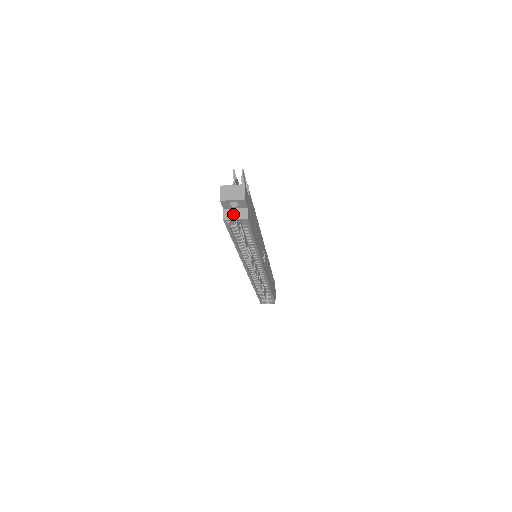
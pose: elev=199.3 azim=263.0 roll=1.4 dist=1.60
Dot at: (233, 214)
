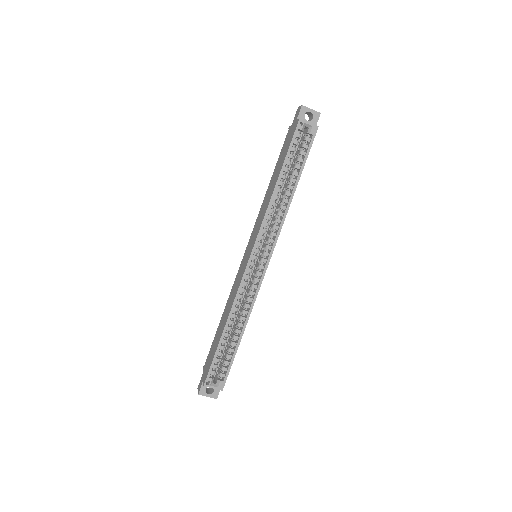
Dot at: (306, 122)
